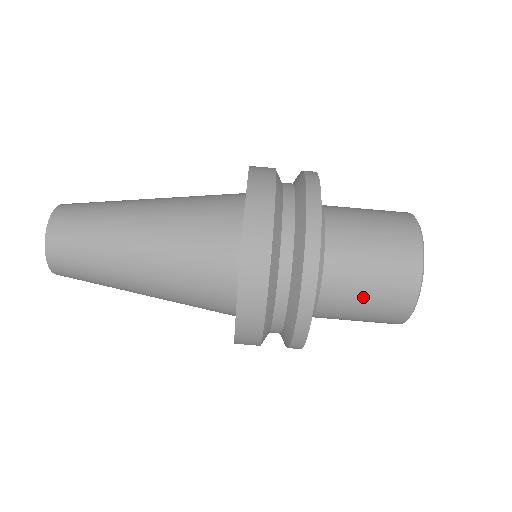
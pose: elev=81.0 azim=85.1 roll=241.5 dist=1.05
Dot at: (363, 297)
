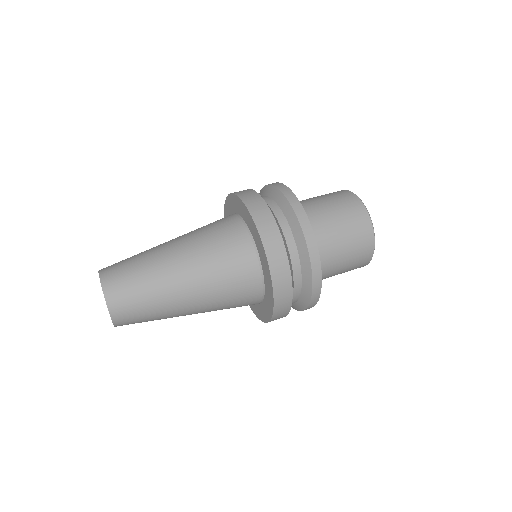
Dot at: (338, 228)
